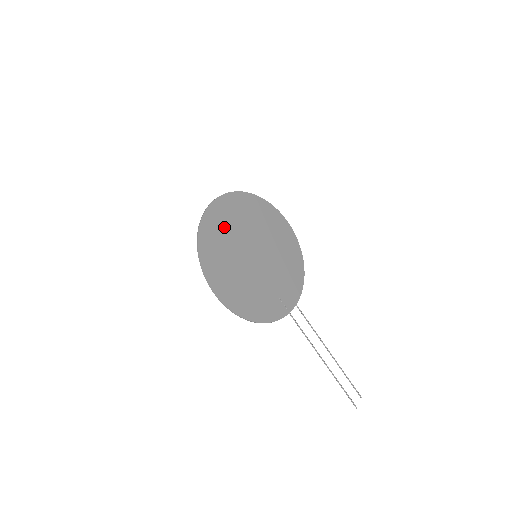
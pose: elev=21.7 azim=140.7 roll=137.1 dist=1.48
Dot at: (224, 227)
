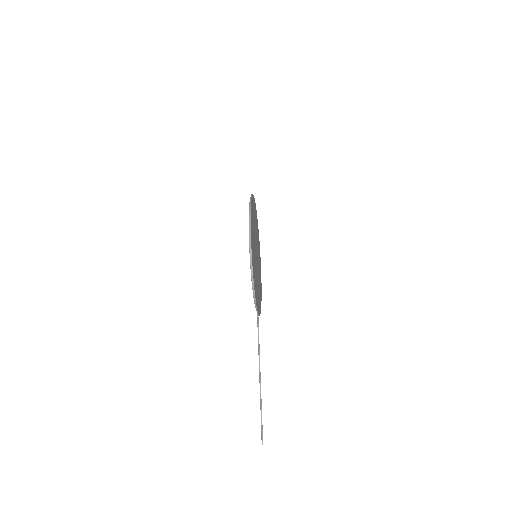
Dot at: (254, 216)
